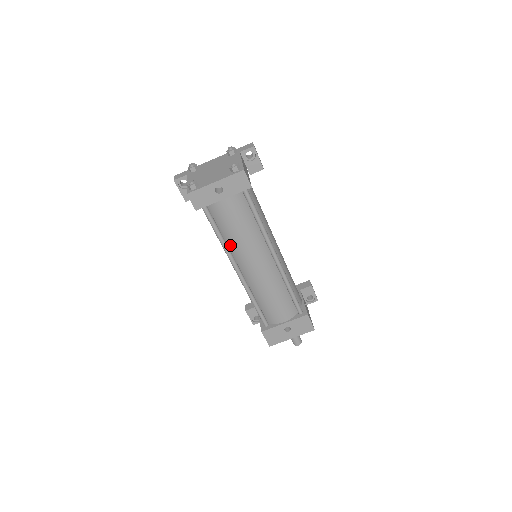
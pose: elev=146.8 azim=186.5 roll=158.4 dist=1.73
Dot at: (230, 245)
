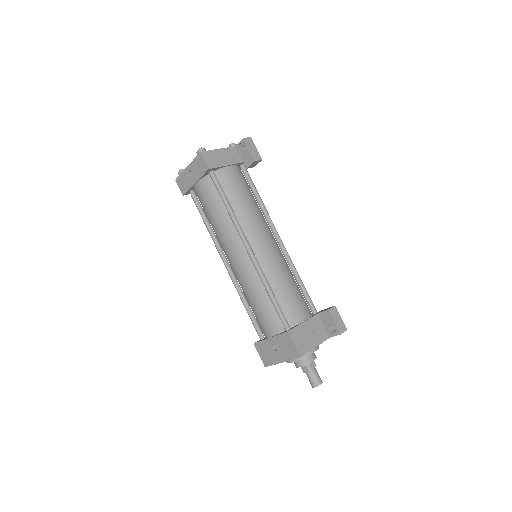
Dot at: occluded
